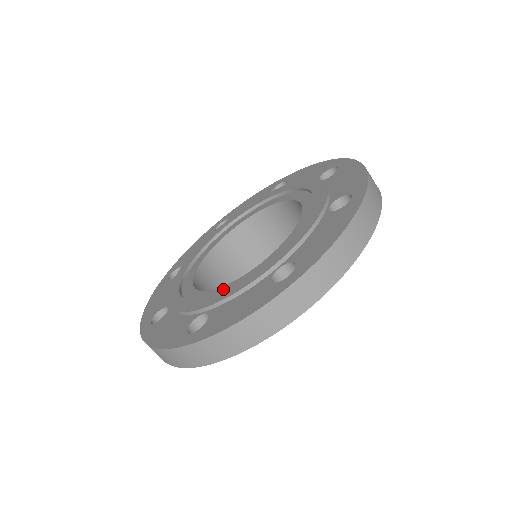
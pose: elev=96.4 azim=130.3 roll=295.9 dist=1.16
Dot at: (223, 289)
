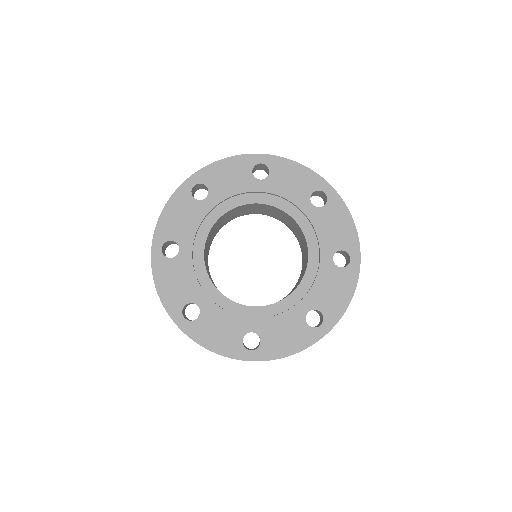
Dot at: (218, 297)
